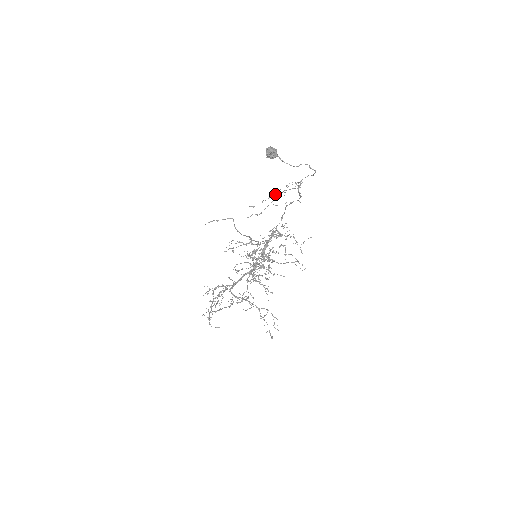
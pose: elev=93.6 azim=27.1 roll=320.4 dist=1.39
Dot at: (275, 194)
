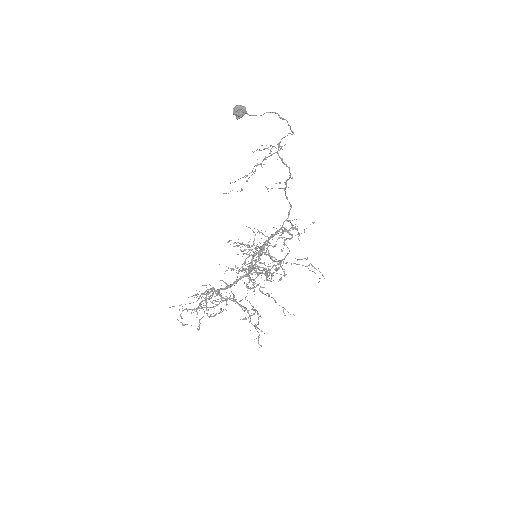
Dot at: (255, 165)
